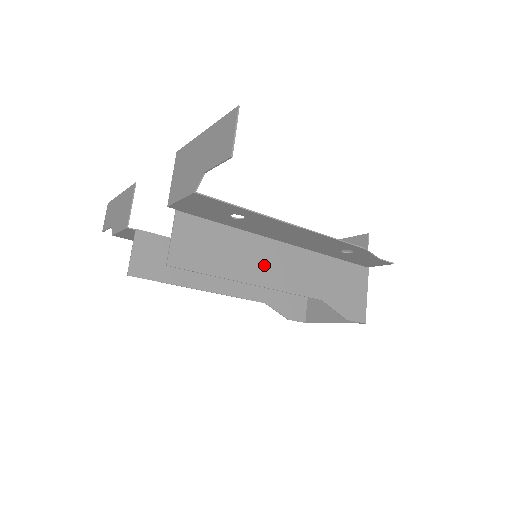
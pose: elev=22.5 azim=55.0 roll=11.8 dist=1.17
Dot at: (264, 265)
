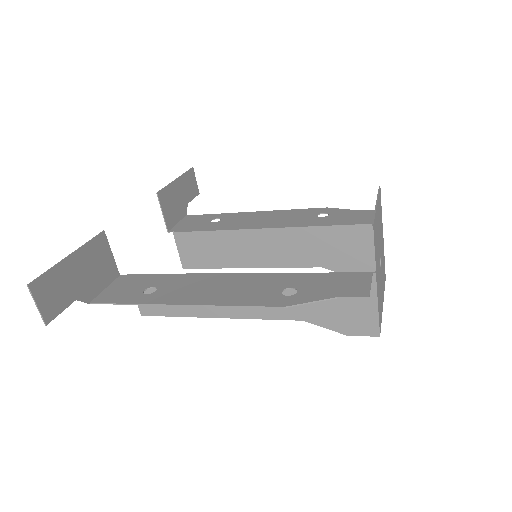
Dot at: occluded
